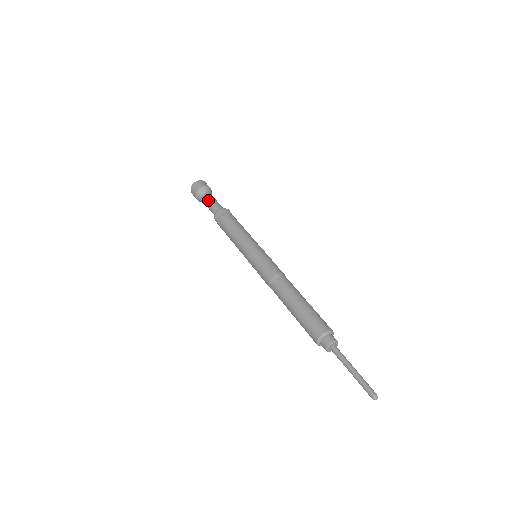
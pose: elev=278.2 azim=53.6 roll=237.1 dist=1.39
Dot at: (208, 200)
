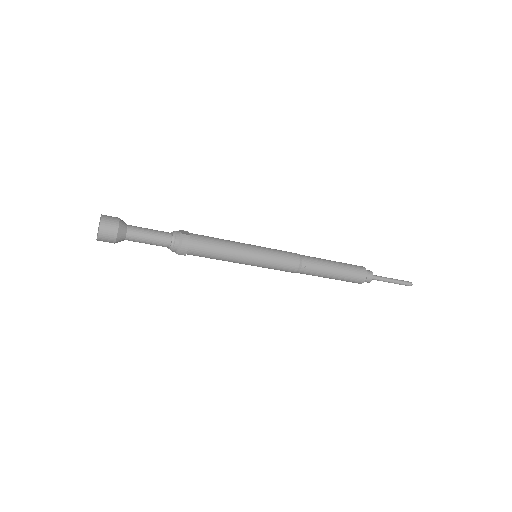
Dot at: (143, 239)
